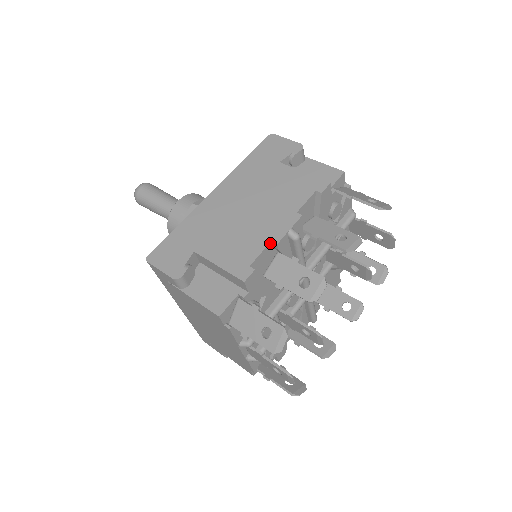
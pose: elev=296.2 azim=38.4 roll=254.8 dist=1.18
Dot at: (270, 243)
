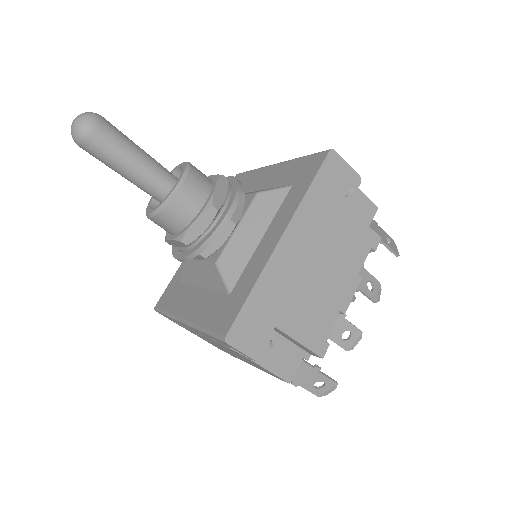
Dot at: (339, 312)
